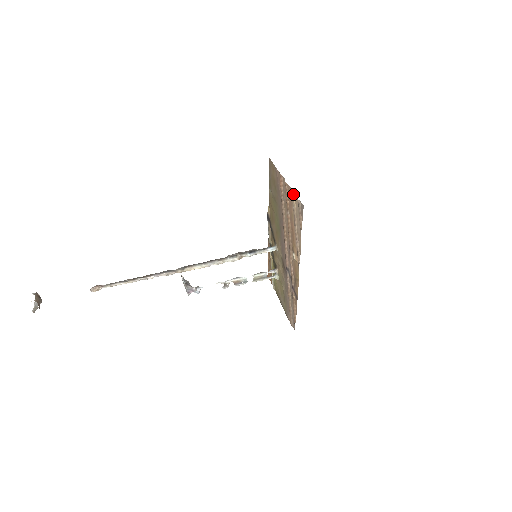
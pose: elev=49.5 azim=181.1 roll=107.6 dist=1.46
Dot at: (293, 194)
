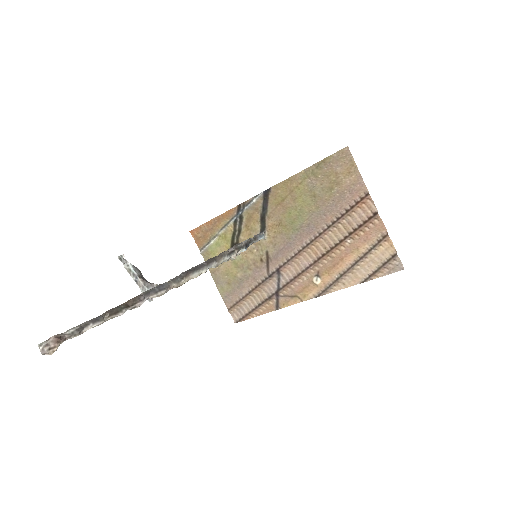
Dot at: (388, 240)
